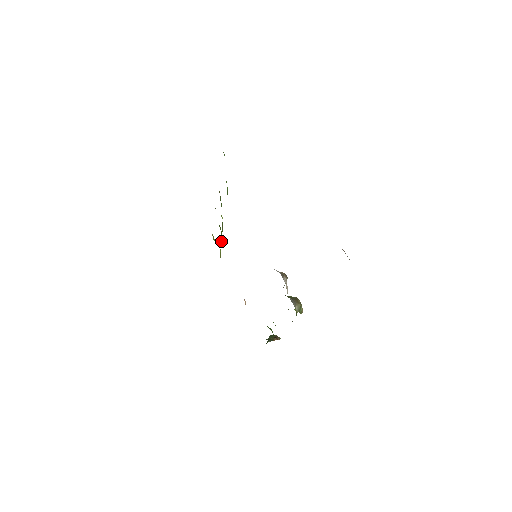
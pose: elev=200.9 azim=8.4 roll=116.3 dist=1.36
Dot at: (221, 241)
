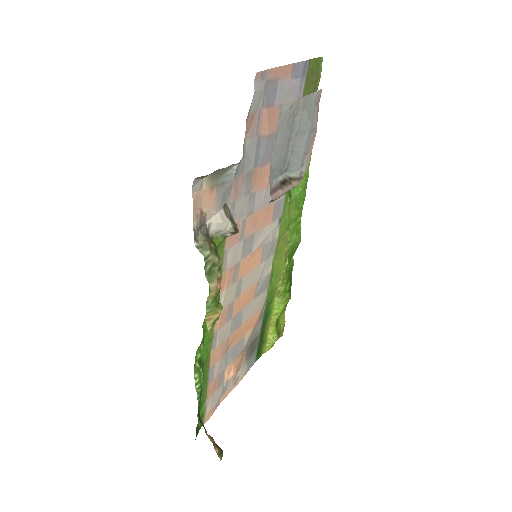
Dot at: (276, 306)
